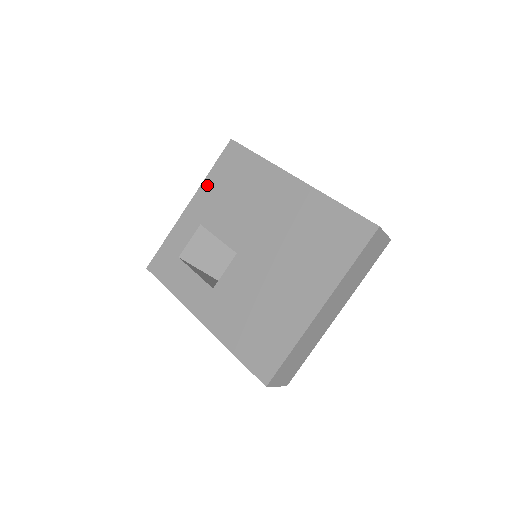
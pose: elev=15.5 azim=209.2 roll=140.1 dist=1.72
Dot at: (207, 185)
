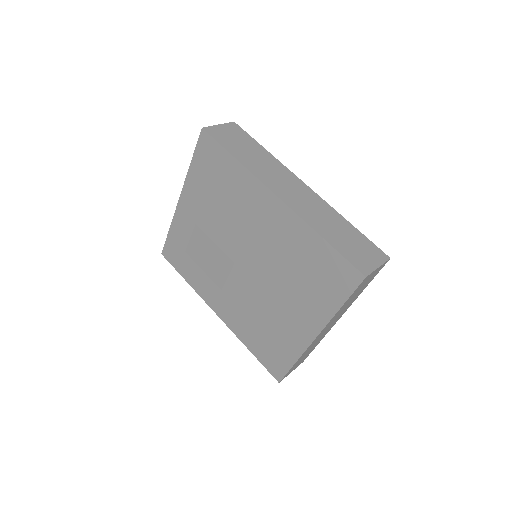
Dot at: (191, 181)
